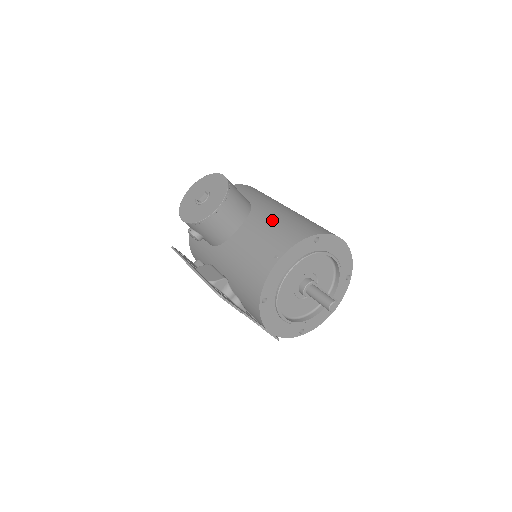
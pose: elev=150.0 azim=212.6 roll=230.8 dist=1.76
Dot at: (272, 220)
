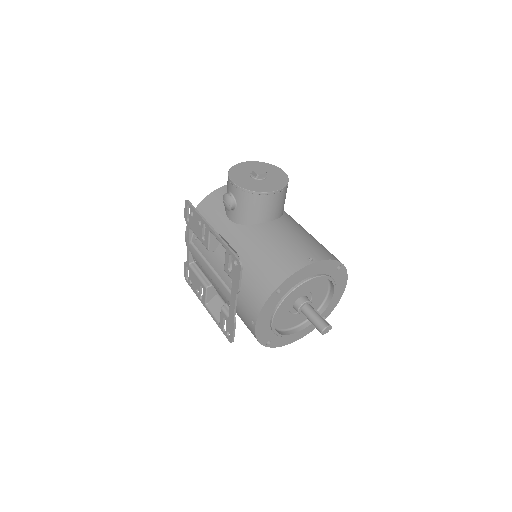
Dot at: (304, 232)
